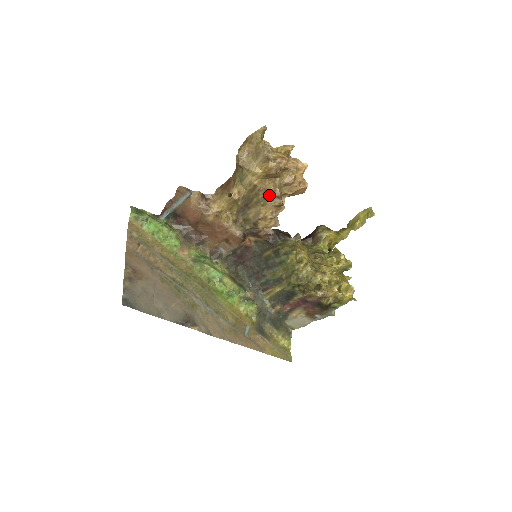
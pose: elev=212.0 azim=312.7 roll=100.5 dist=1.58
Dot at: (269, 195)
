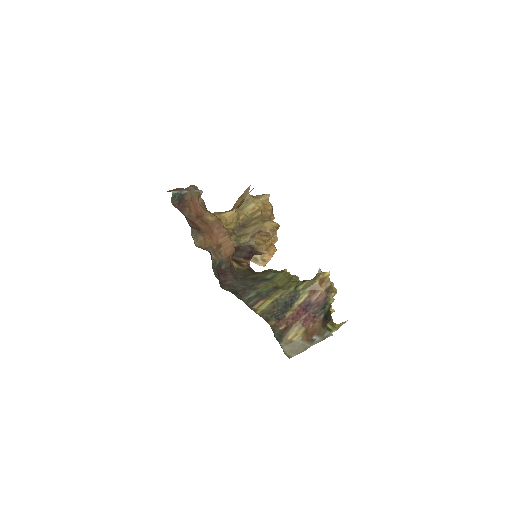
Dot at: (268, 219)
